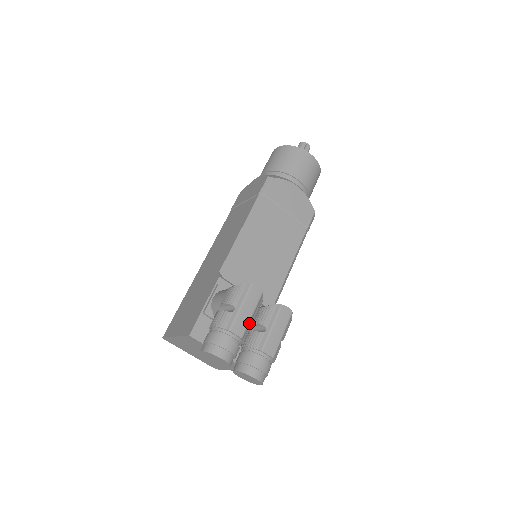
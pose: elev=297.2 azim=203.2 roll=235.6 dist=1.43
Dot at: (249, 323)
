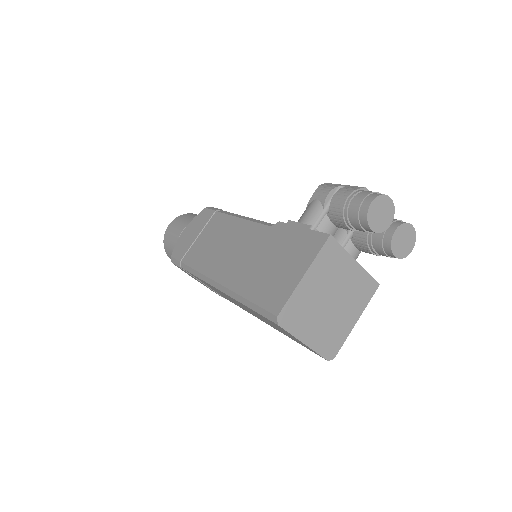
Dot at: occluded
